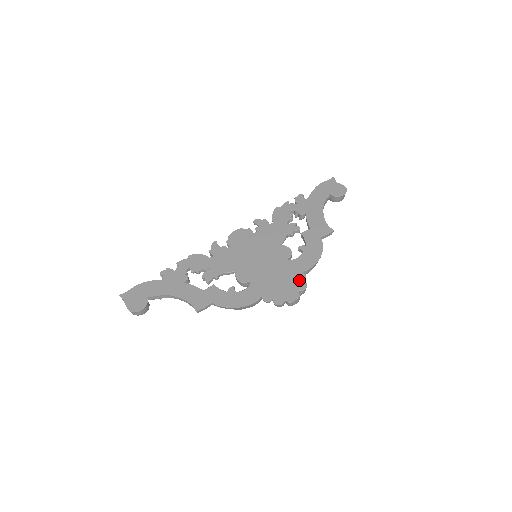
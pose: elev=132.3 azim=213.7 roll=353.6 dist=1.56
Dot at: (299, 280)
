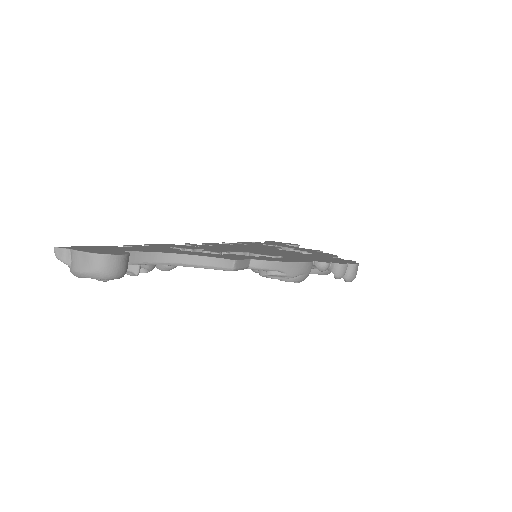
Dot at: (339, 259)
